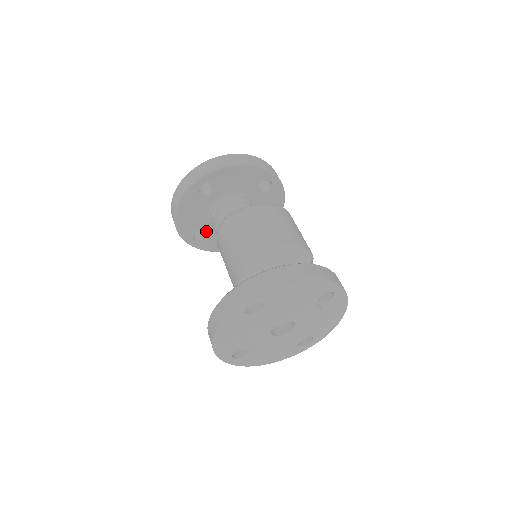
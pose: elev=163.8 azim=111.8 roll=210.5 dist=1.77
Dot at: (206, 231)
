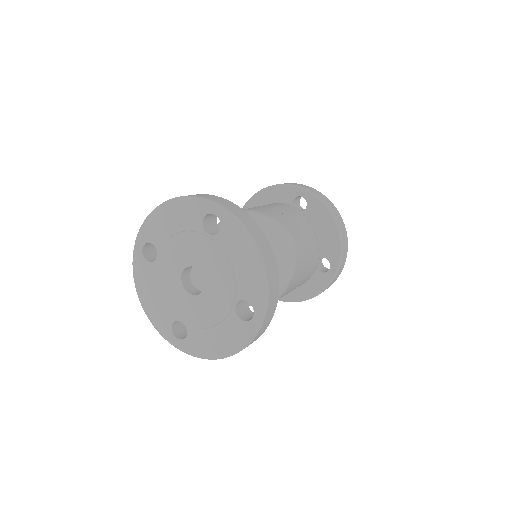
Dot at: occluded
